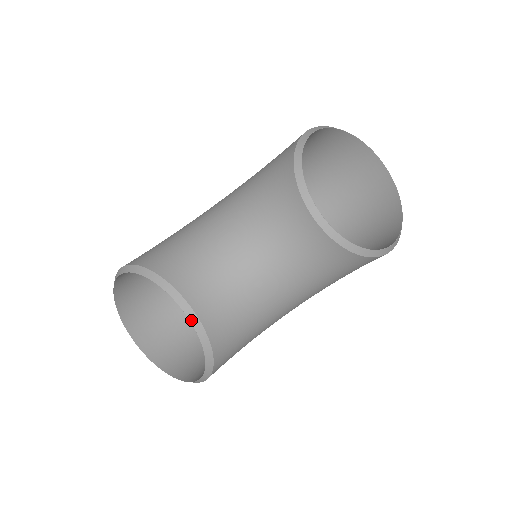
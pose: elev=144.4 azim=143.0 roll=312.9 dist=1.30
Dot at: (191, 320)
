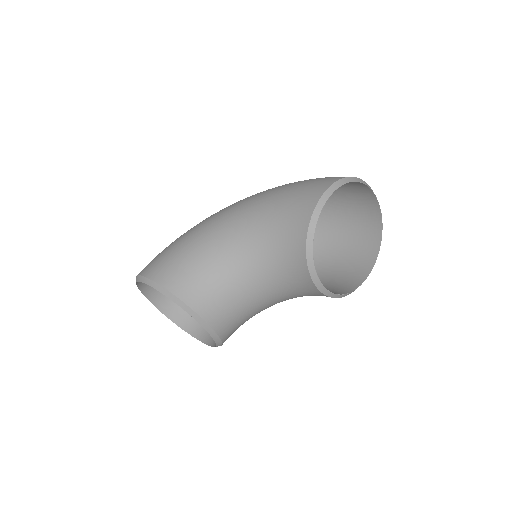
Dot at: (210, 334)
